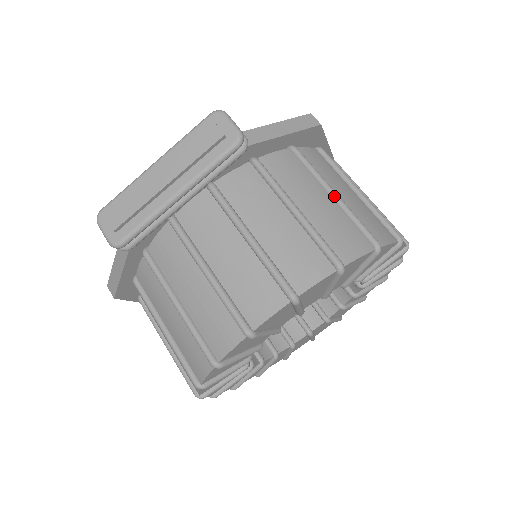
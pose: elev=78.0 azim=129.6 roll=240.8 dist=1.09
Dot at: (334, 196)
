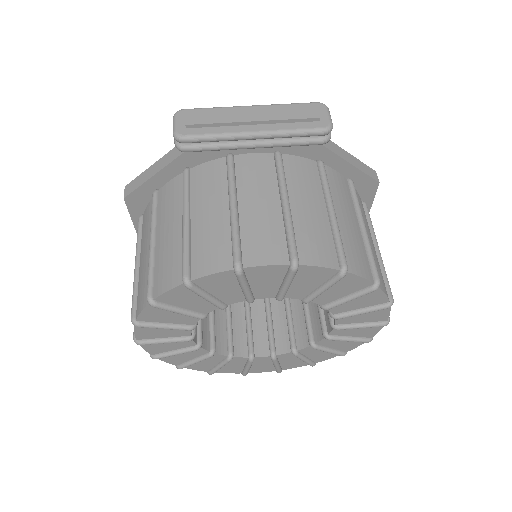
Dot at: (364, 228)
